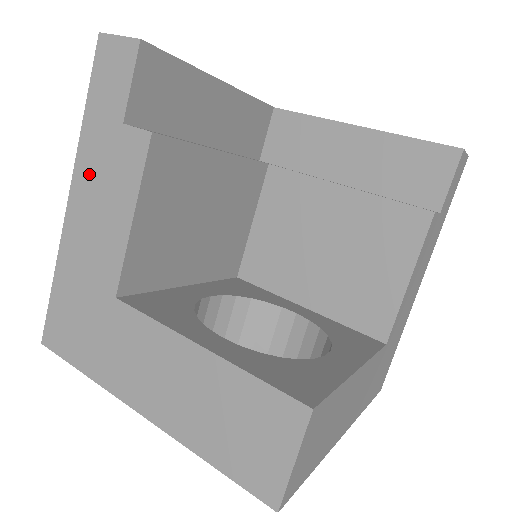
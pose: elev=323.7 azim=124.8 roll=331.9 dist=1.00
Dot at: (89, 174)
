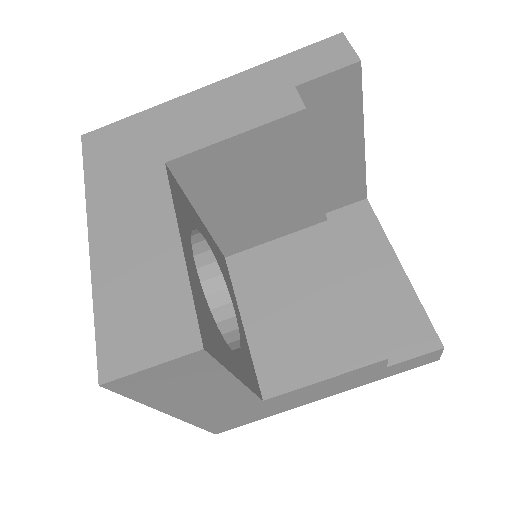
Dot at: (240, 87)
